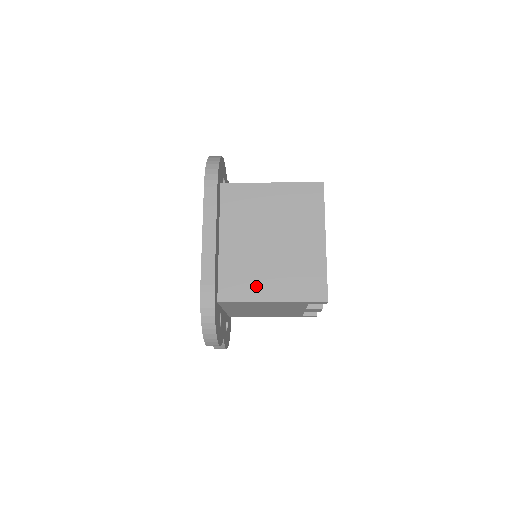
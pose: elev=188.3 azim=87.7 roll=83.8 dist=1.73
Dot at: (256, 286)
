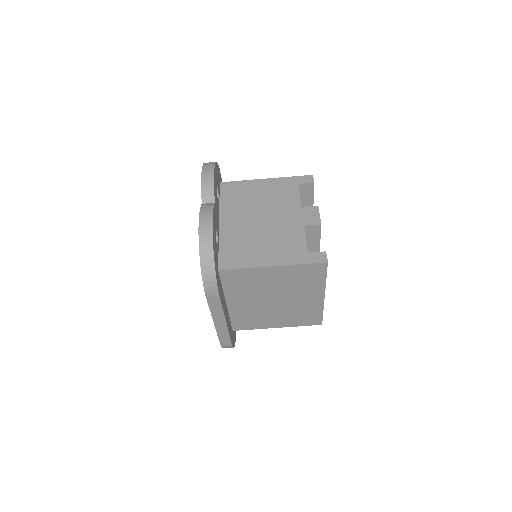
Dot at: occluded
